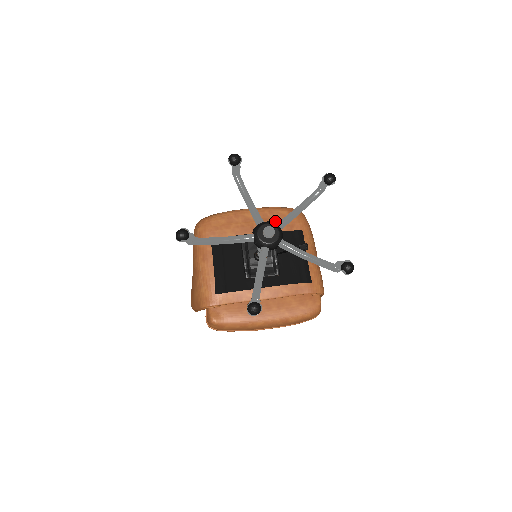
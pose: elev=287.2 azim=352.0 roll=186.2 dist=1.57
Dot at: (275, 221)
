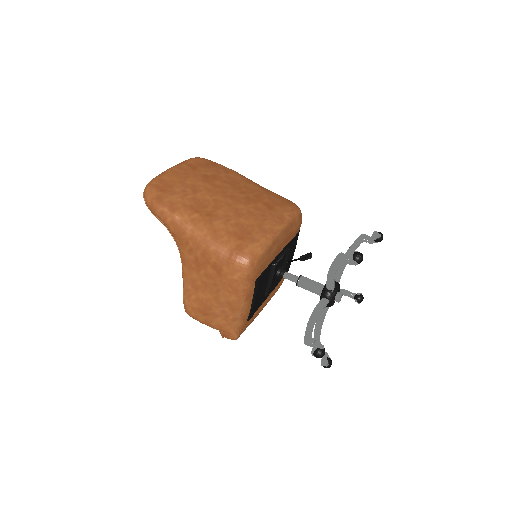
Dot at: (291, 233)
